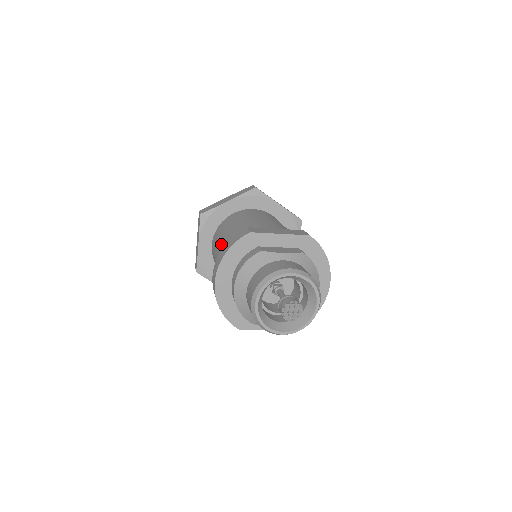
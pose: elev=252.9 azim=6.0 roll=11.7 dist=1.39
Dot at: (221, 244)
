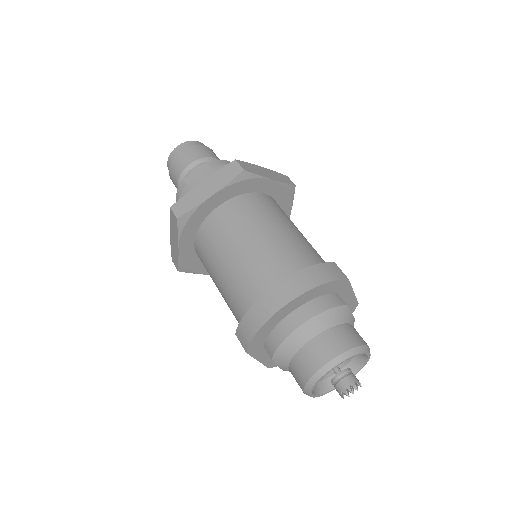
Dot at: (265, 236)
